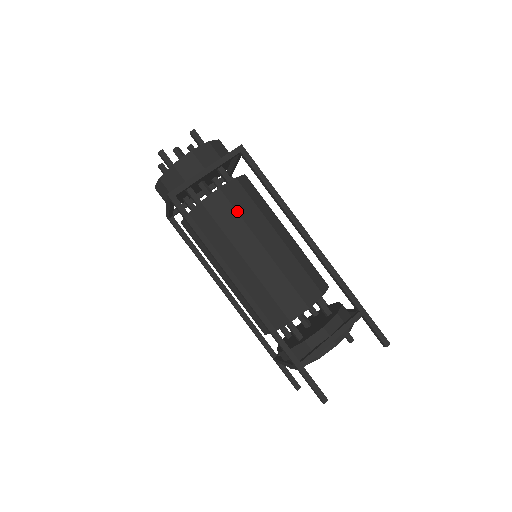
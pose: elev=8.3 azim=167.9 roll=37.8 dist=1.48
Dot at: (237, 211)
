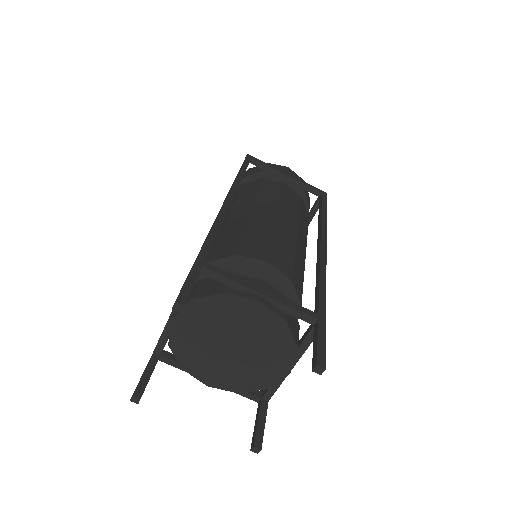
Dot at: (283, 195)
